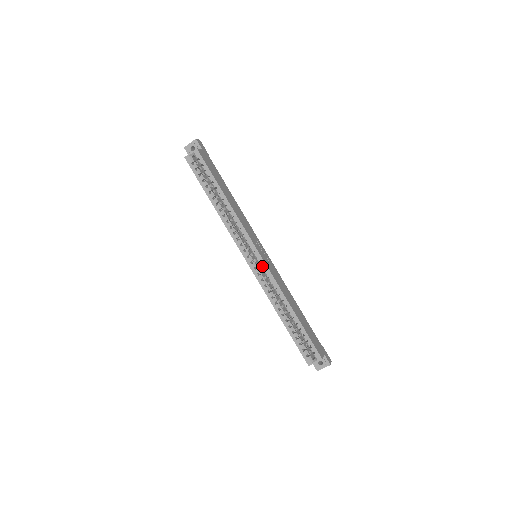
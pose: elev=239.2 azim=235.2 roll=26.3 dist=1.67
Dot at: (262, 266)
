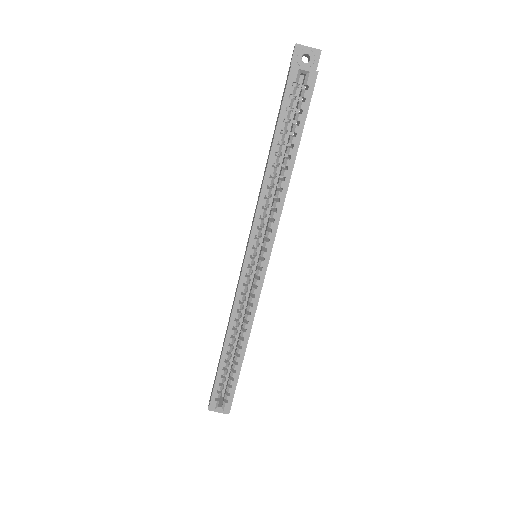
Dot at: (258, 280)
